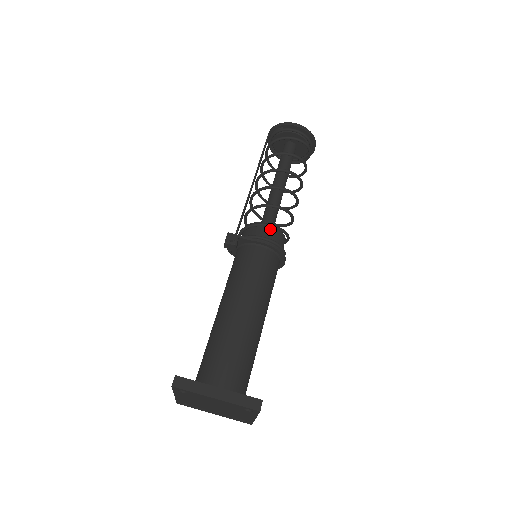
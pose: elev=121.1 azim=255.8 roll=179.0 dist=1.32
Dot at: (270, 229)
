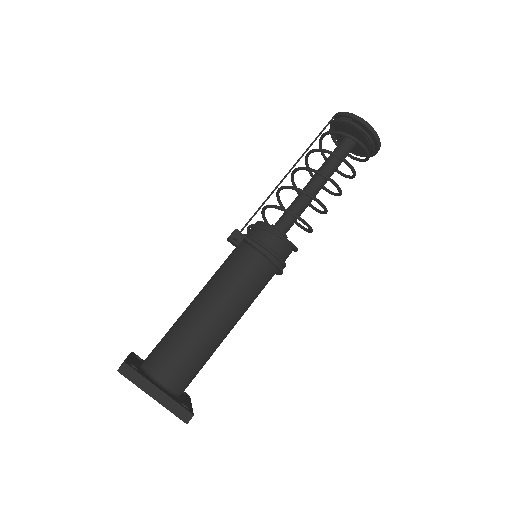
Dot at: (281, 240)
